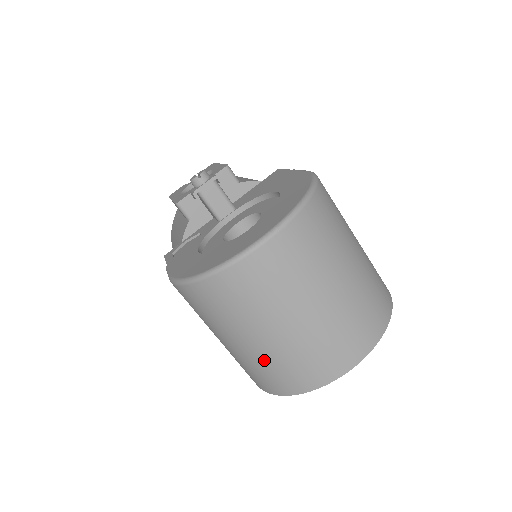
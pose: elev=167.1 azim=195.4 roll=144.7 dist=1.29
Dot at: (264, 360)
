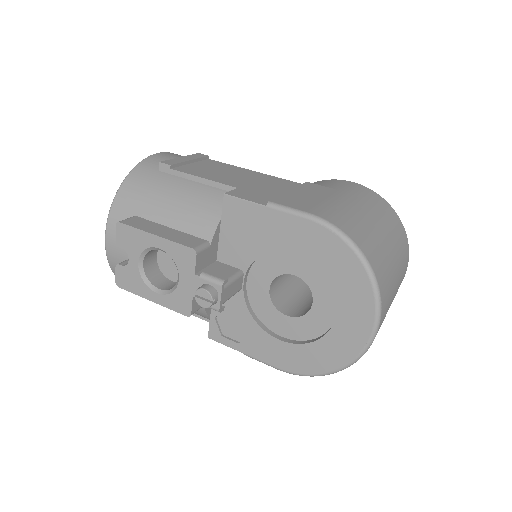
Dot at: occluded
